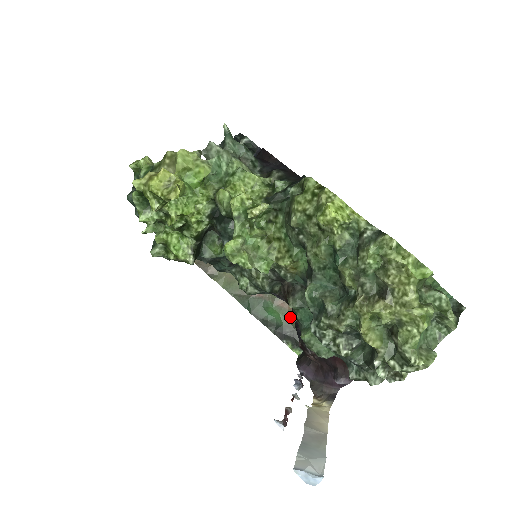
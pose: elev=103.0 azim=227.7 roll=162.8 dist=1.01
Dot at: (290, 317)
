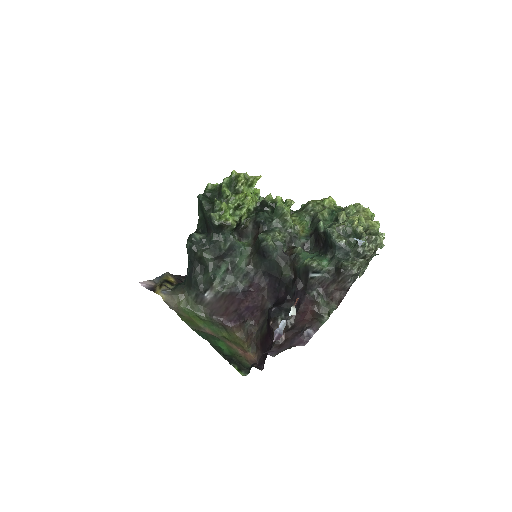
Dot at: (235, 352)
